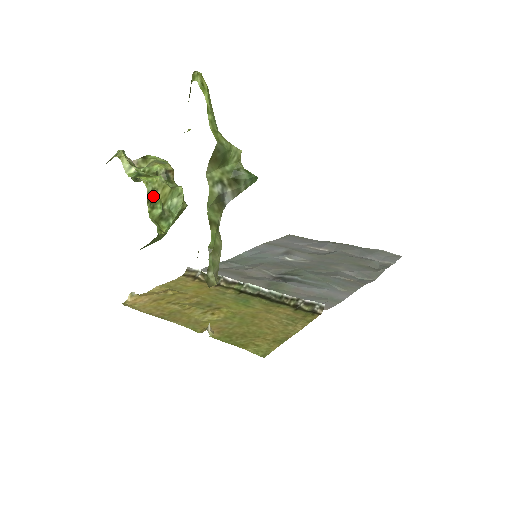
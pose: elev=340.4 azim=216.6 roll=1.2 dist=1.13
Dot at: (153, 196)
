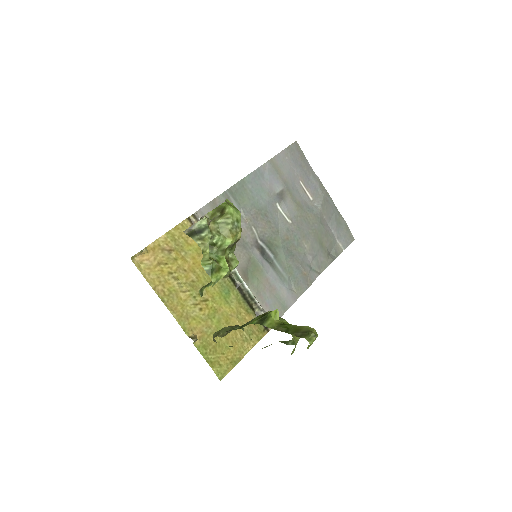
Dot at: occluded
